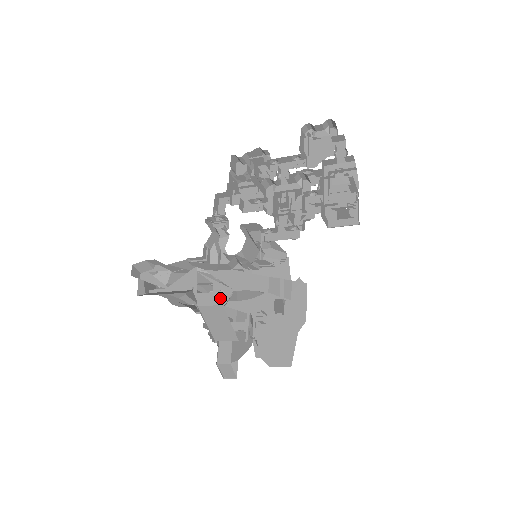
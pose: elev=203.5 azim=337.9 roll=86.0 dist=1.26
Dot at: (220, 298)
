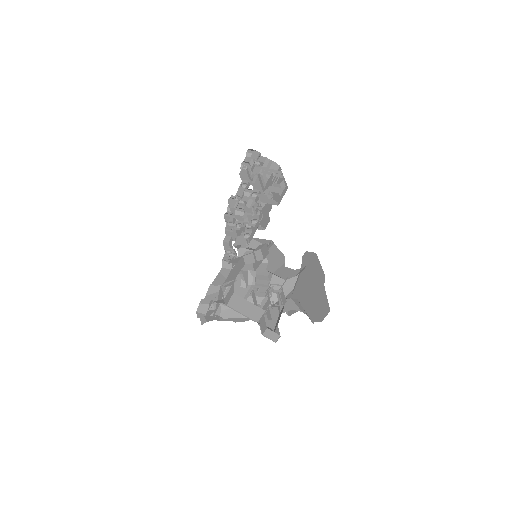
Dot at: (232, 290)
